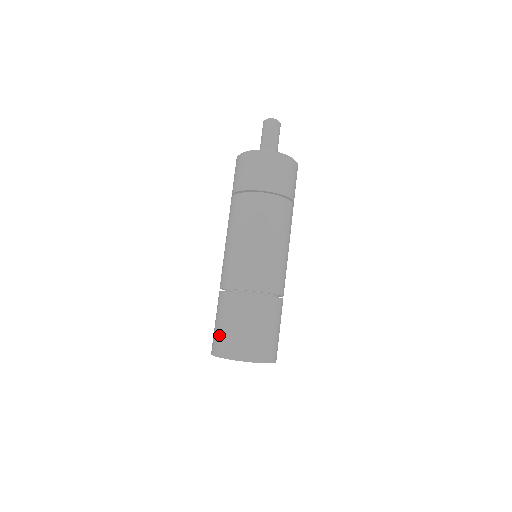
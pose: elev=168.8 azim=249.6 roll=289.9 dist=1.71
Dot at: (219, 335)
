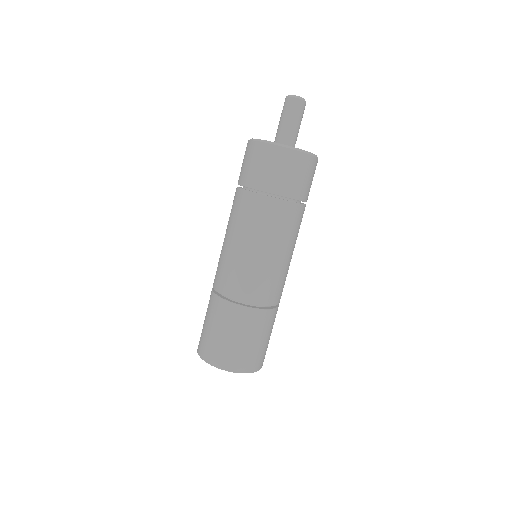
Dot at: (208, 340)
